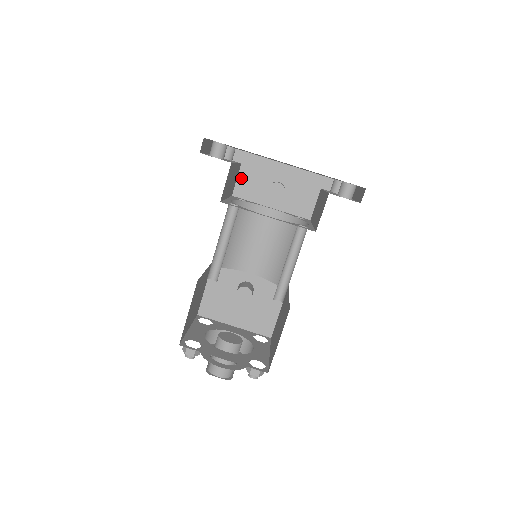
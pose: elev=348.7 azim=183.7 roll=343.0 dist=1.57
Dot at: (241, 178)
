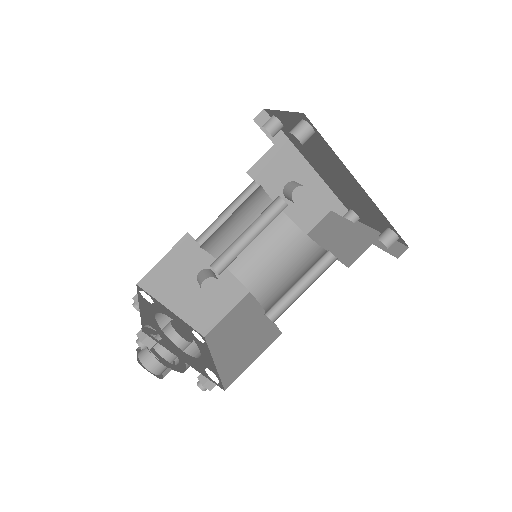
Dot at: (265, 159)
